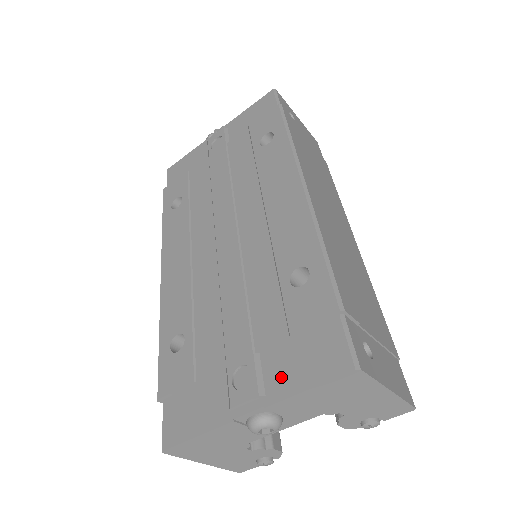
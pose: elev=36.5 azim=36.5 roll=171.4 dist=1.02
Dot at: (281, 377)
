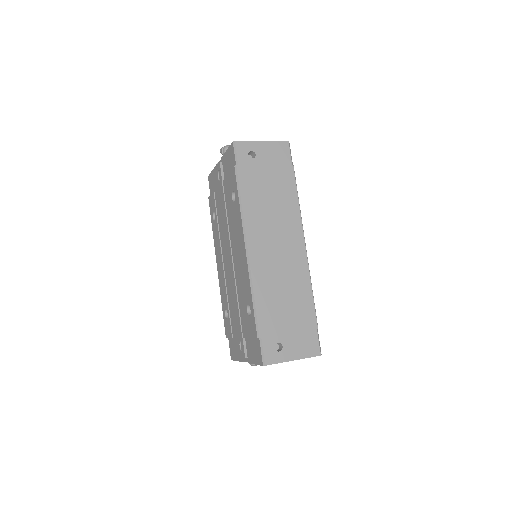
Dot at: (250, 354)
